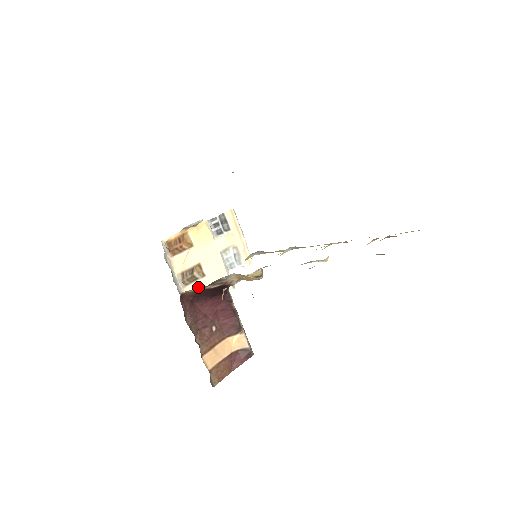
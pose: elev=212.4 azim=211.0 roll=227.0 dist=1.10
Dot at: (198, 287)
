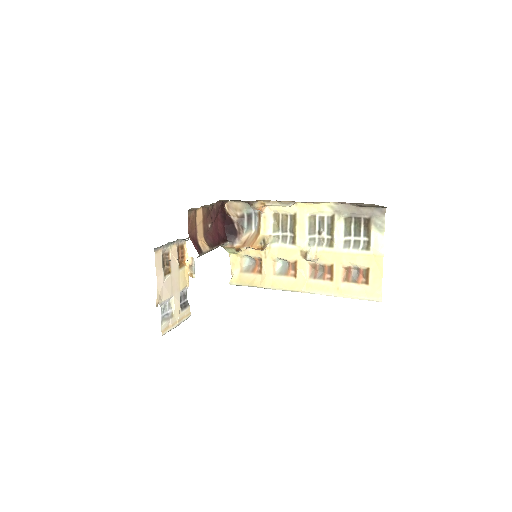
Dot at: (160, 267)
